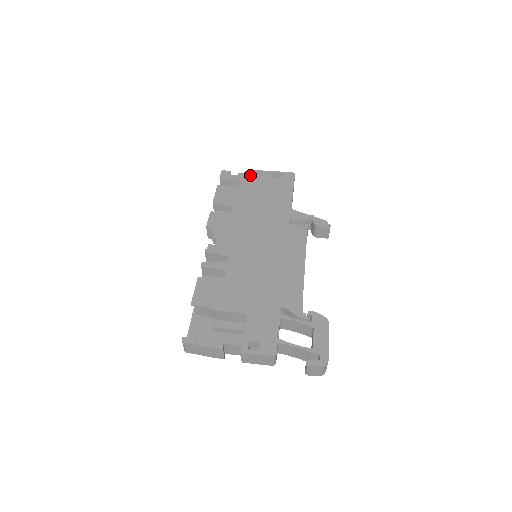
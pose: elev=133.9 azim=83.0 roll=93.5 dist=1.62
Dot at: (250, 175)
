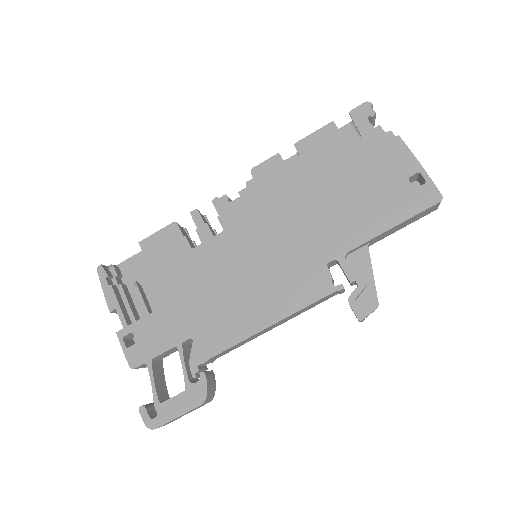
Dot at: (387, 144)
